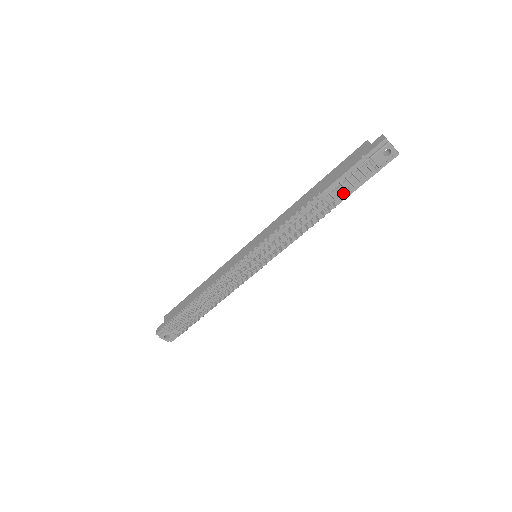
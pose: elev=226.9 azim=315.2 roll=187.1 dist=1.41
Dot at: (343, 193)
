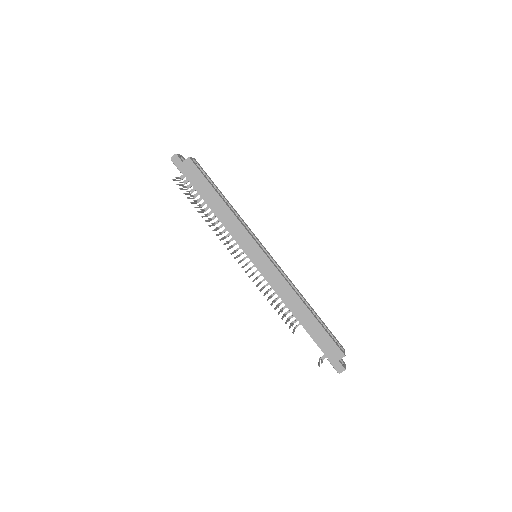
Dot at: occluded
